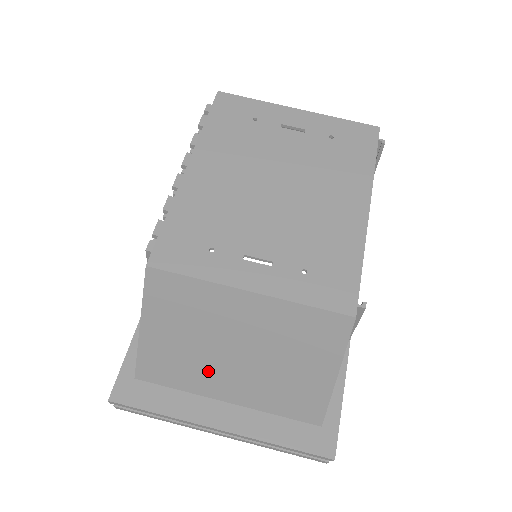
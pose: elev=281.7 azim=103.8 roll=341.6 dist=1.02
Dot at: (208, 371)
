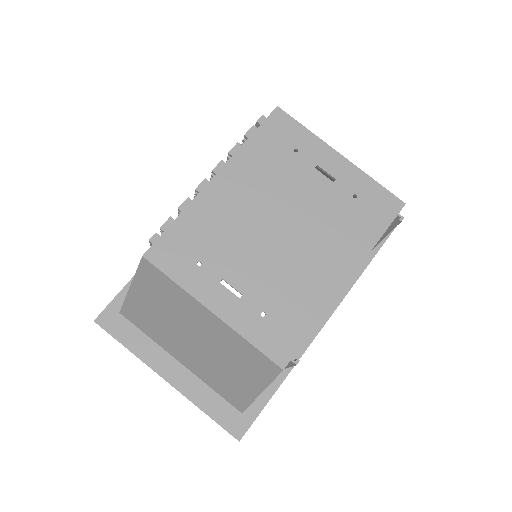
Dot at: (171, 338)
